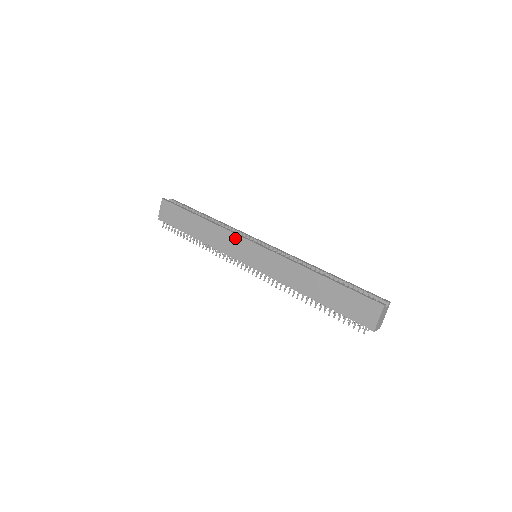
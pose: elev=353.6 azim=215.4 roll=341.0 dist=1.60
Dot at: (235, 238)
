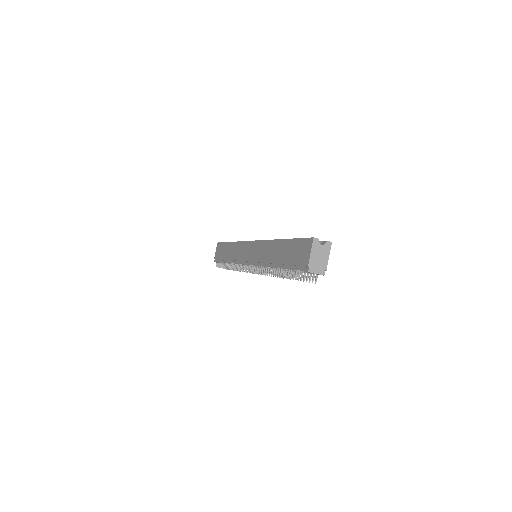
Dot at: (243, 245)
